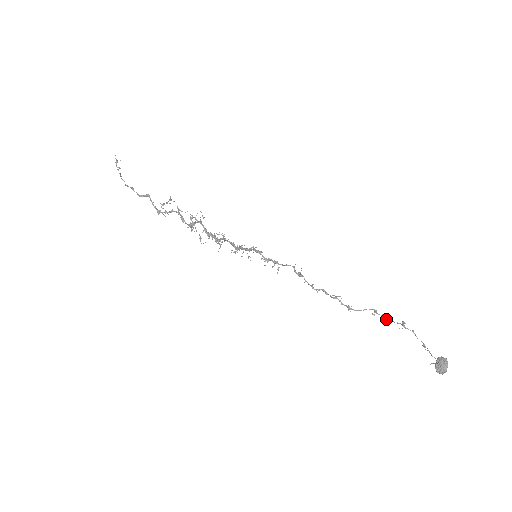
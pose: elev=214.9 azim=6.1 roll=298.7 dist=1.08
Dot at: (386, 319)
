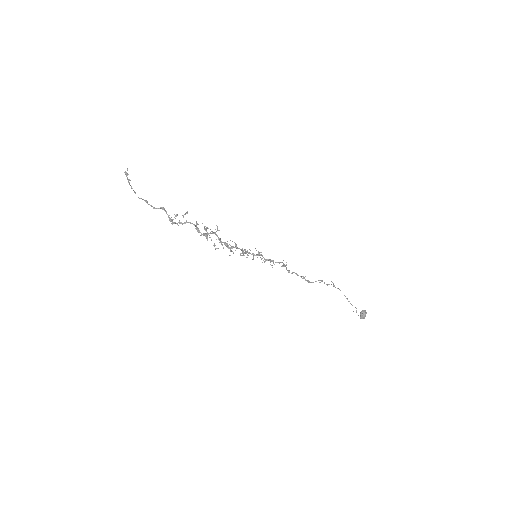
Dot at: (326, 284)
